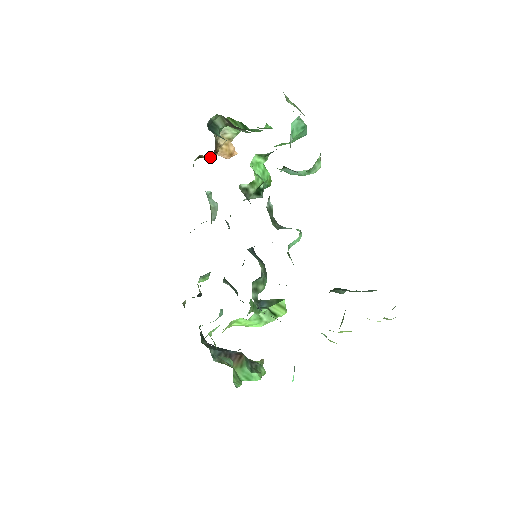
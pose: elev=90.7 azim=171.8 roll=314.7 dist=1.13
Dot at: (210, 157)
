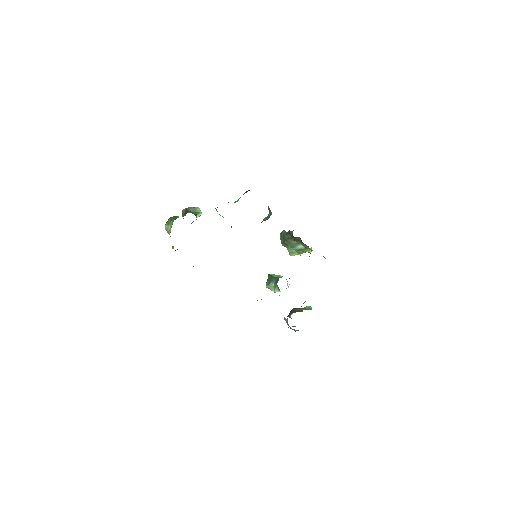
Dot at: occluded
